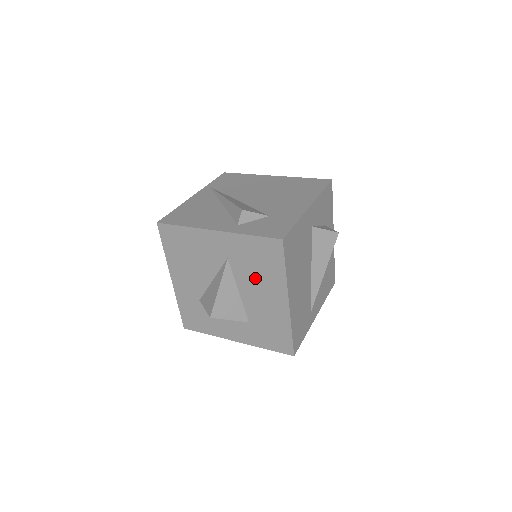
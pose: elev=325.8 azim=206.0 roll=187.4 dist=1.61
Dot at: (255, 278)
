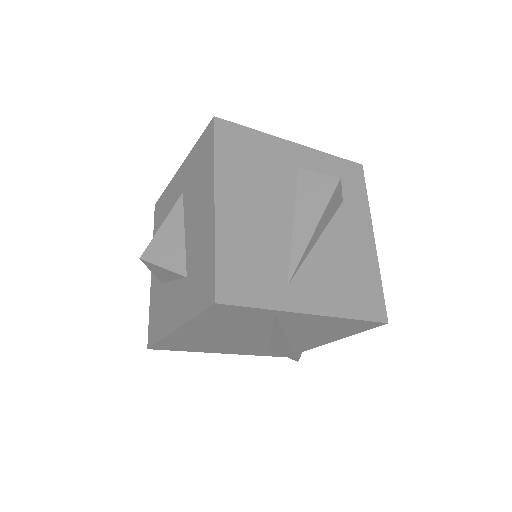
Dot at: (196, 196)
